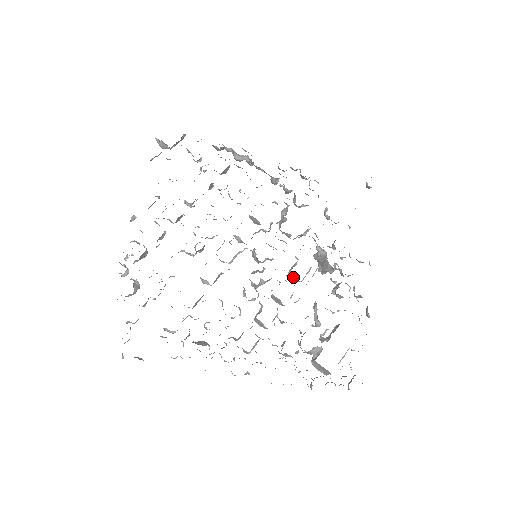
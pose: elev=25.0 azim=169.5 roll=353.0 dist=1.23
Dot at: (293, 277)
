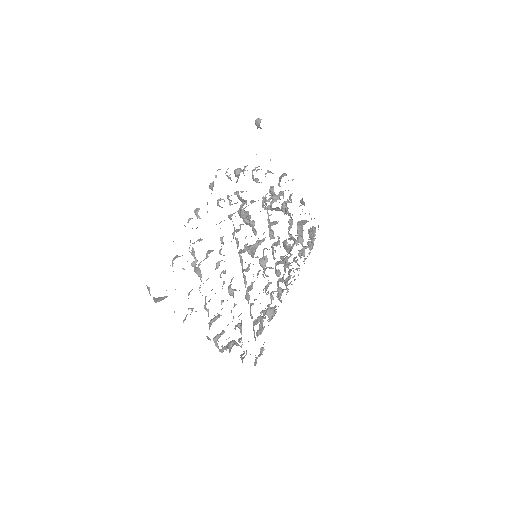
Dot at: (273, 238)
